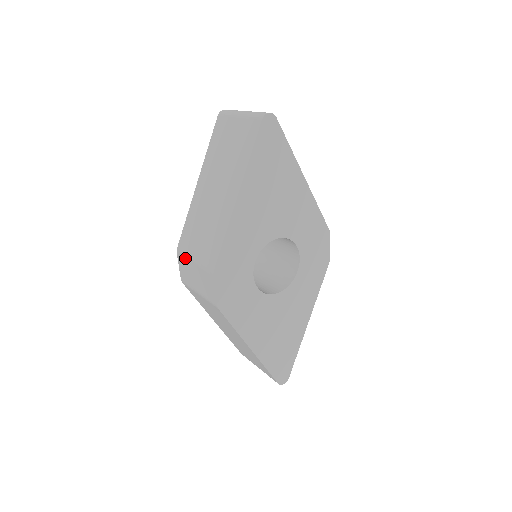
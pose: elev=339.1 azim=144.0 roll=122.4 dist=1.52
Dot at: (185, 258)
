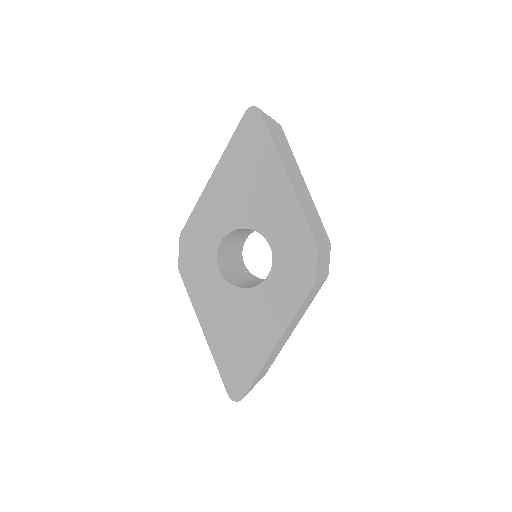
Dot at: occluded
